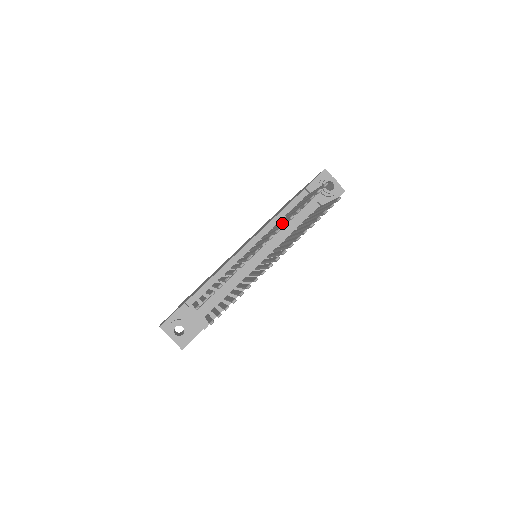
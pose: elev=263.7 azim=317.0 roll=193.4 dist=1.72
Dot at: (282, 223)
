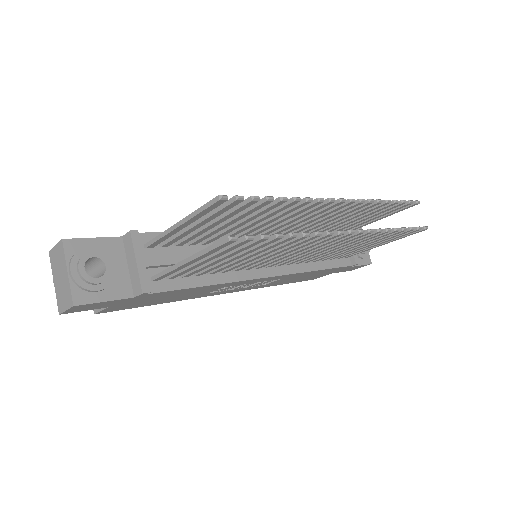
Dot at: occluded
